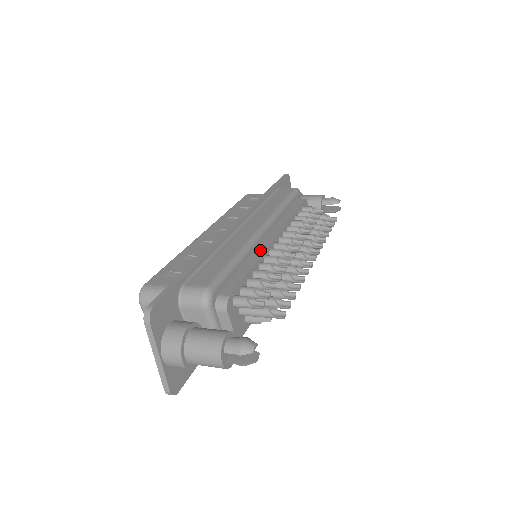
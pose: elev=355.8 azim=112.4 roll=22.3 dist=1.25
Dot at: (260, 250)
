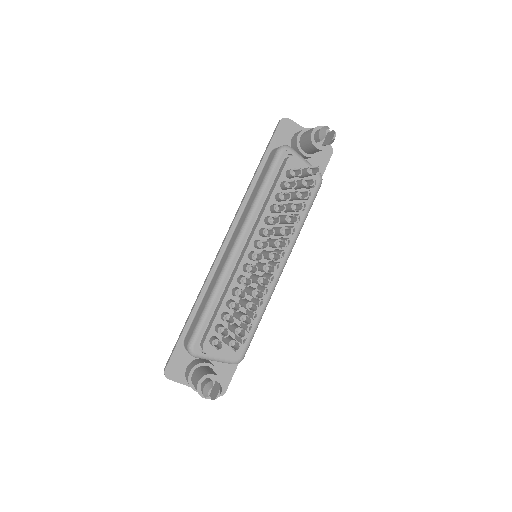
Dot at: (233, 275)
